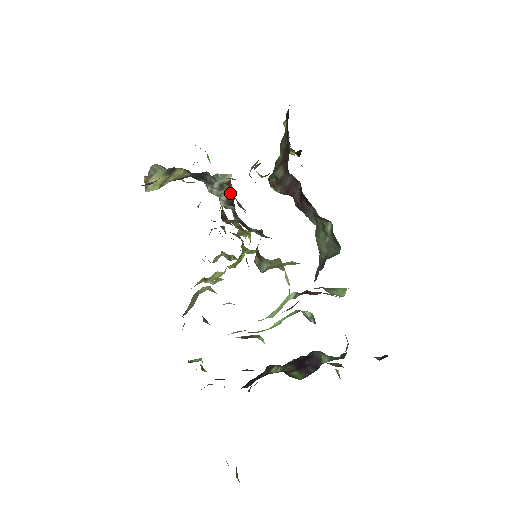
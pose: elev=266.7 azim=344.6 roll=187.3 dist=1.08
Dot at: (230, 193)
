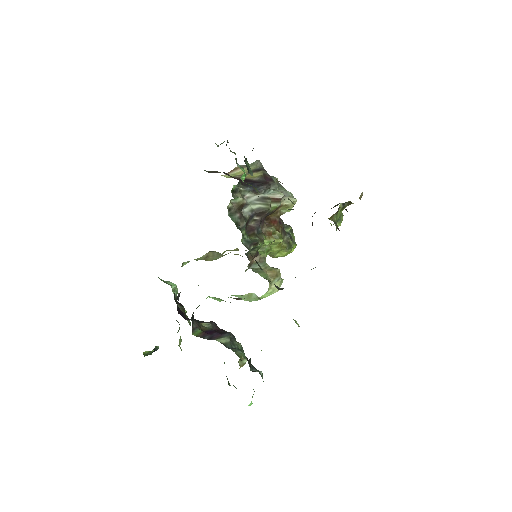
Dot at: (234, 205)
